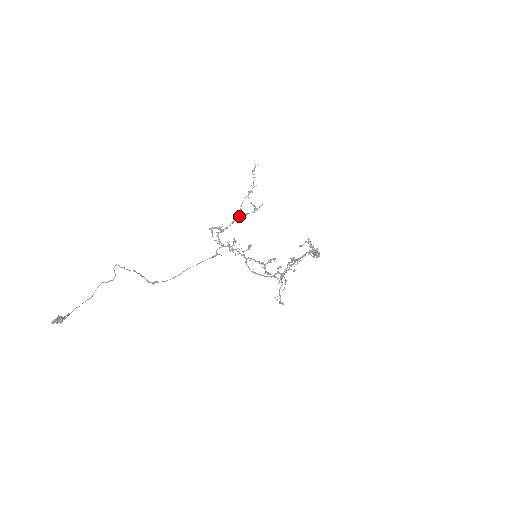
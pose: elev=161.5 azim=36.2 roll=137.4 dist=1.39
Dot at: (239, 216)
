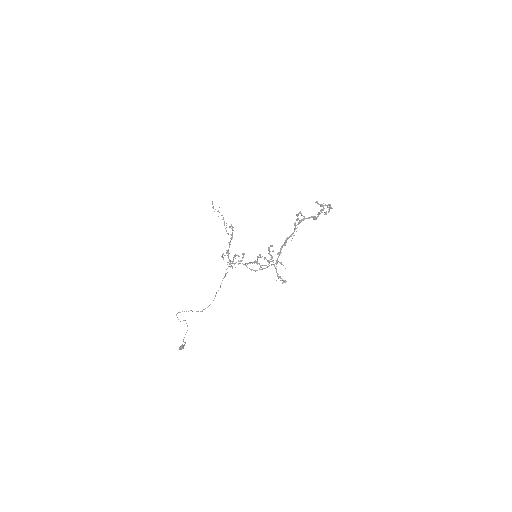
Dot at: (231, 237)
